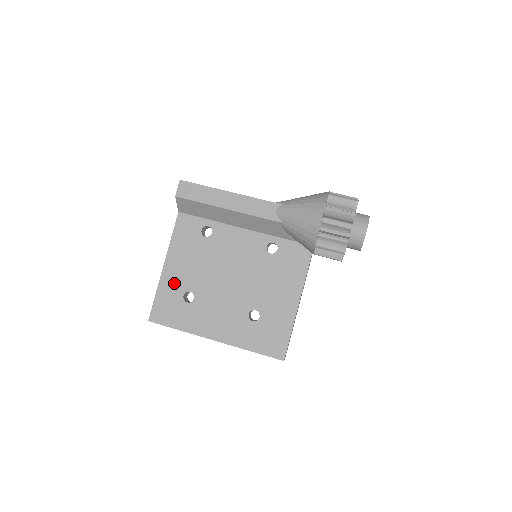
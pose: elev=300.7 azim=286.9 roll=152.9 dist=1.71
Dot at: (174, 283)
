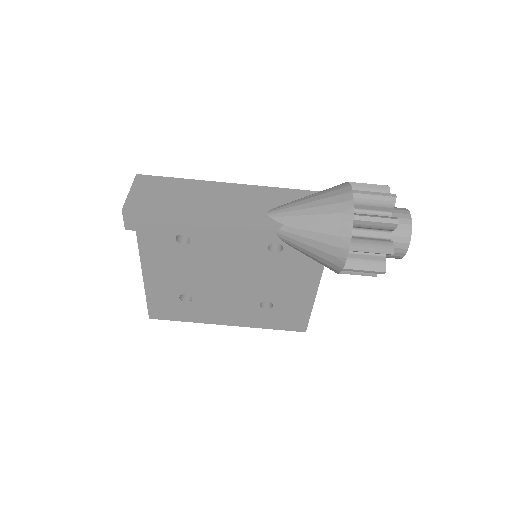
Dot at: (163, 289)
